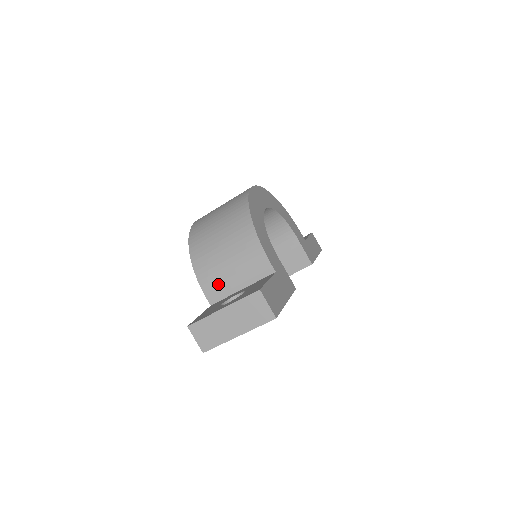
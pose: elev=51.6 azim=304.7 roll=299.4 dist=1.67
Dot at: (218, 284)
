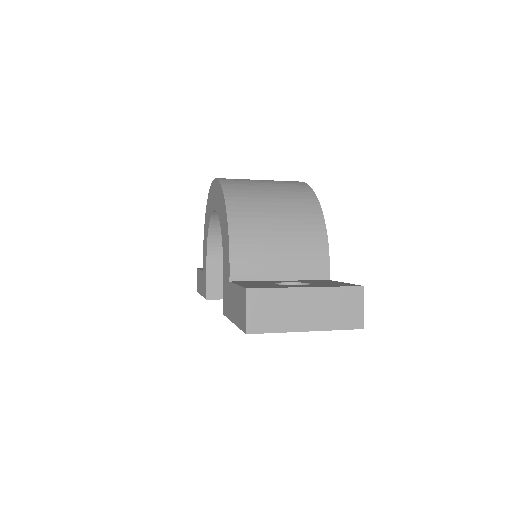
Dot at: (255, 260)
